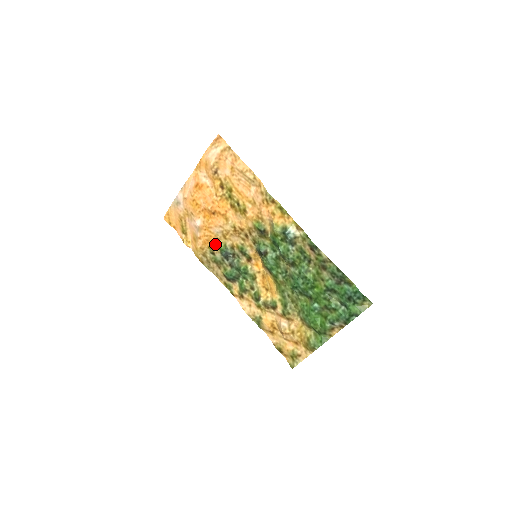
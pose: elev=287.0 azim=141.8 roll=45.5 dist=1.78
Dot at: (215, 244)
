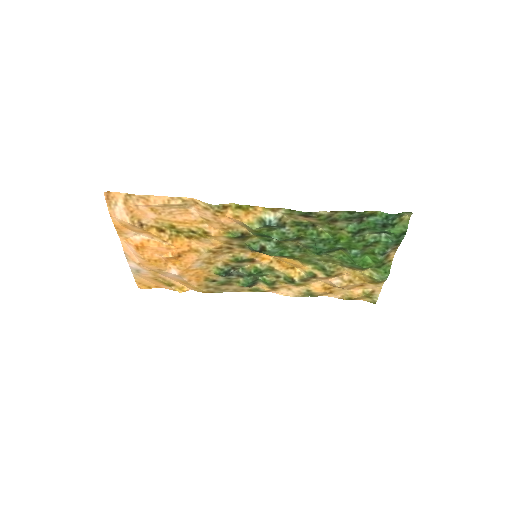
Dot at: (208, 274)
